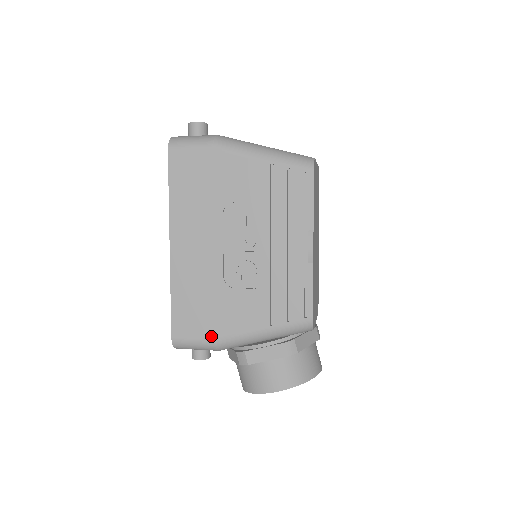
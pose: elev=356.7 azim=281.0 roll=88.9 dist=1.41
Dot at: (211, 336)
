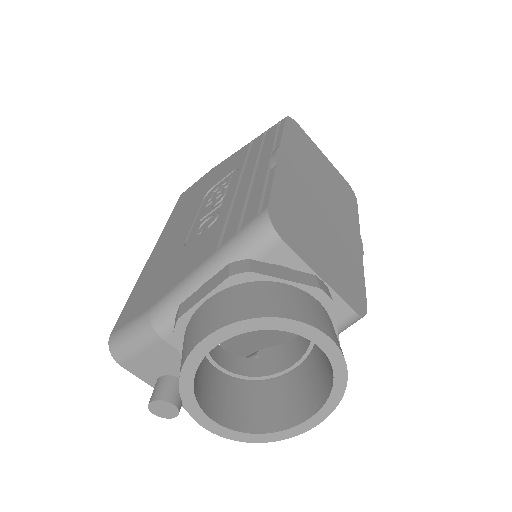
Dot at: (149, 307)
